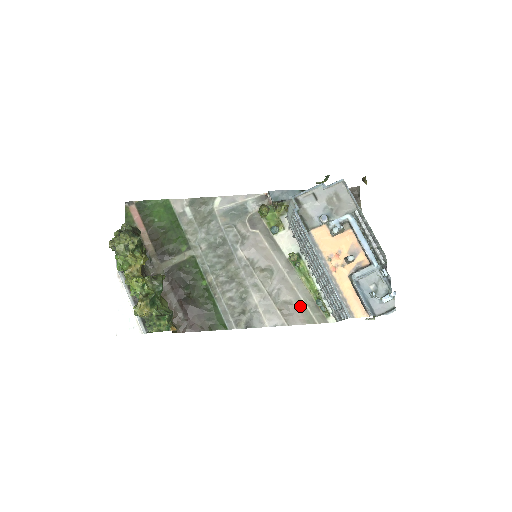
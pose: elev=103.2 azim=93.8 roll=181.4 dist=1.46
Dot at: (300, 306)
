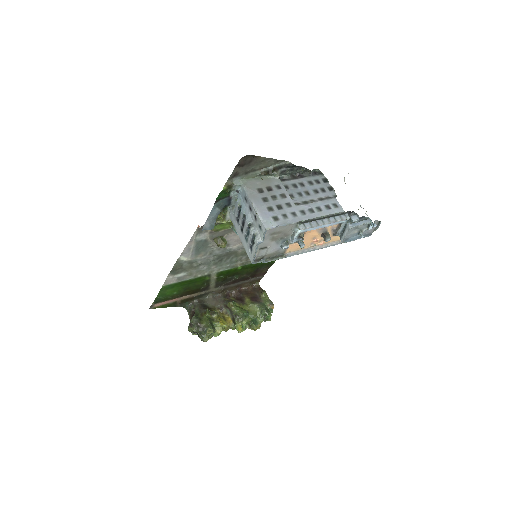
Dot at: occluded
